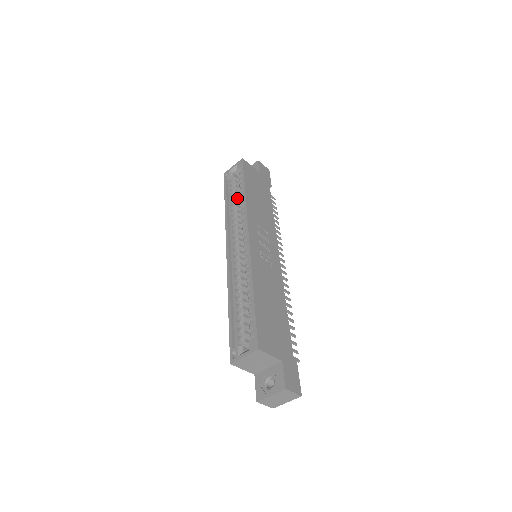
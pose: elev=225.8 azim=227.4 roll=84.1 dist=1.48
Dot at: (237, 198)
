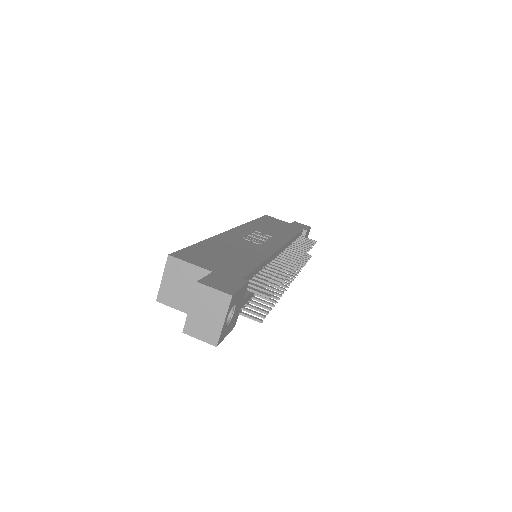
Dot at: occluded
